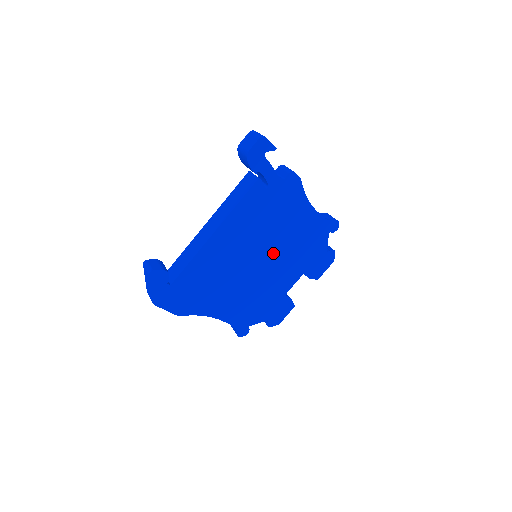
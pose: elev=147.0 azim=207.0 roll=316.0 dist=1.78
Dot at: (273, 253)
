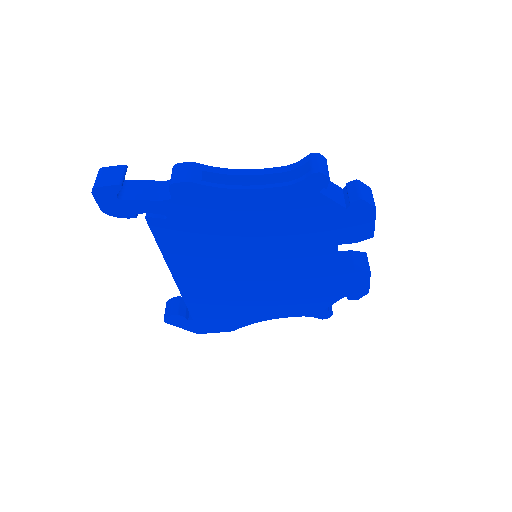
Dot at: (263, 253)
